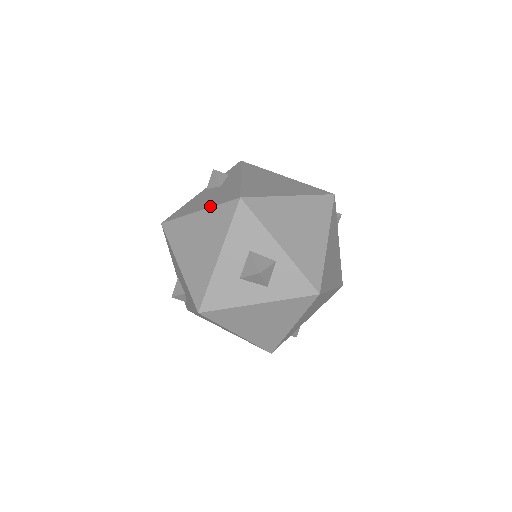
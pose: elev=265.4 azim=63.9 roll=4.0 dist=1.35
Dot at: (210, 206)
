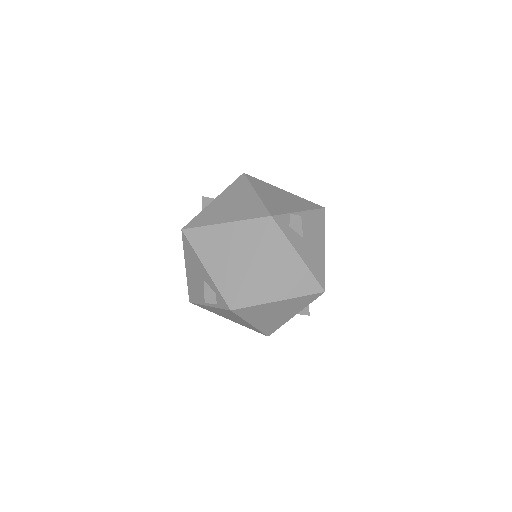
Dot at: occluded
